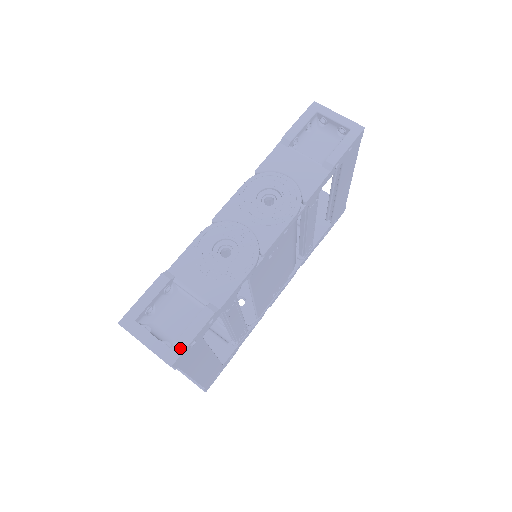
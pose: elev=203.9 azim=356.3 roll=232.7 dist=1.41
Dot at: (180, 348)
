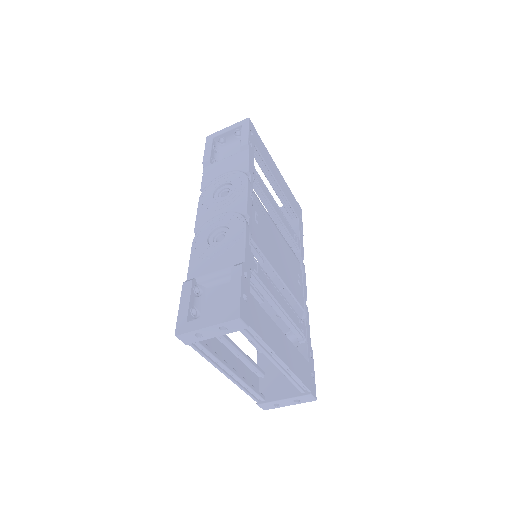
Dot at: (235, 303)
